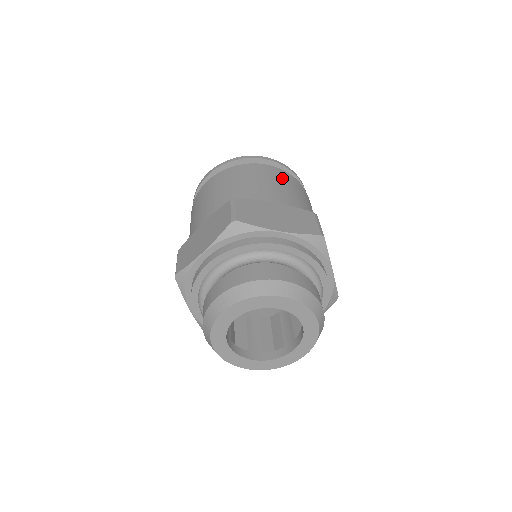
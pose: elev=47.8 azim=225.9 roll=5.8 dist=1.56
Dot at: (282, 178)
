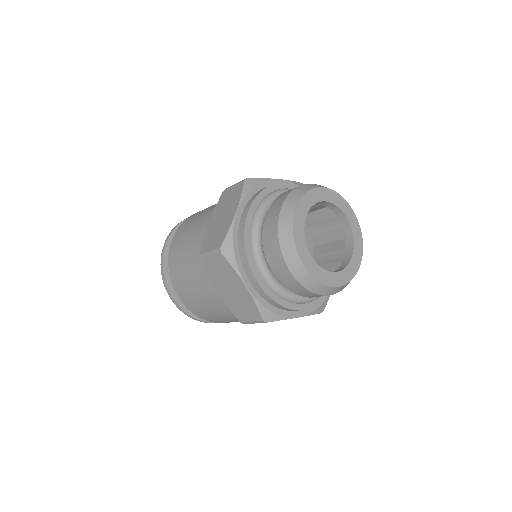
Dot at: occluded
